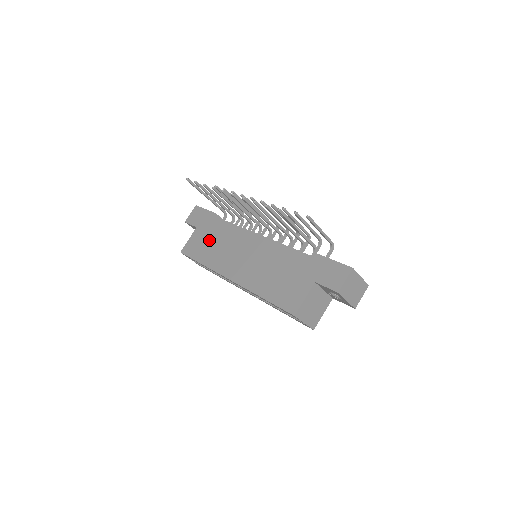
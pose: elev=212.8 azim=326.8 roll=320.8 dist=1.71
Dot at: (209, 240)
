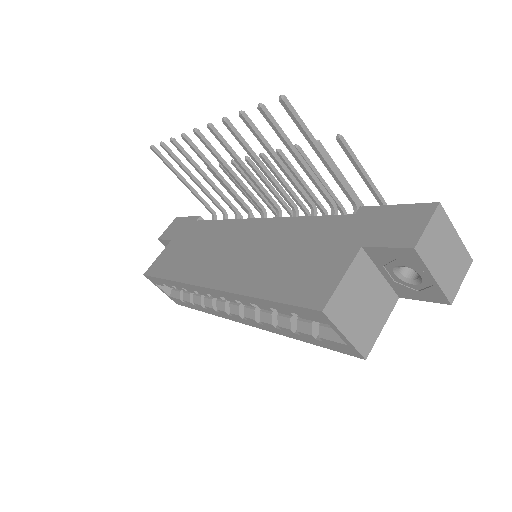
Dot at: (185, 248)
